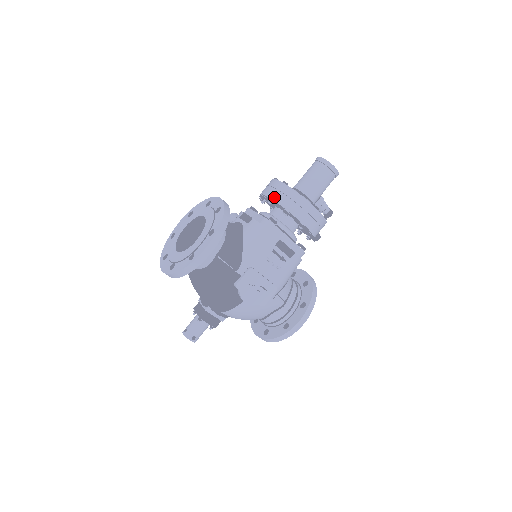
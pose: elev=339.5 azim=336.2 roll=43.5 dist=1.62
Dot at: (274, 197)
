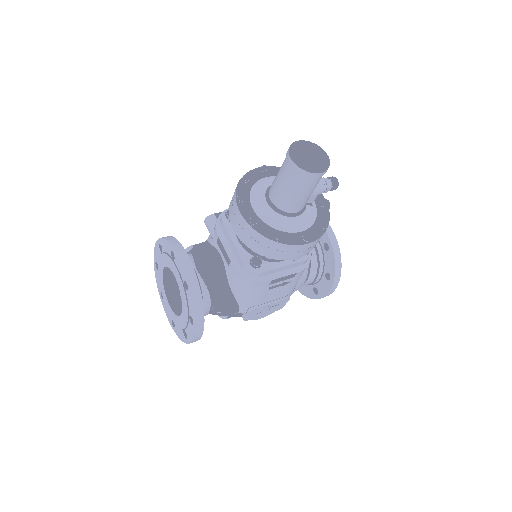
Dot at: (245, 242)
